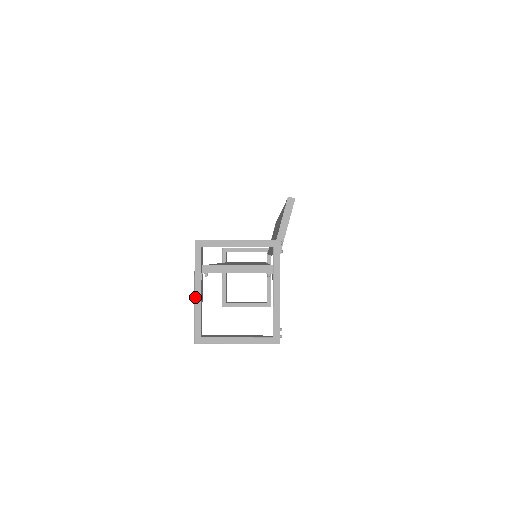
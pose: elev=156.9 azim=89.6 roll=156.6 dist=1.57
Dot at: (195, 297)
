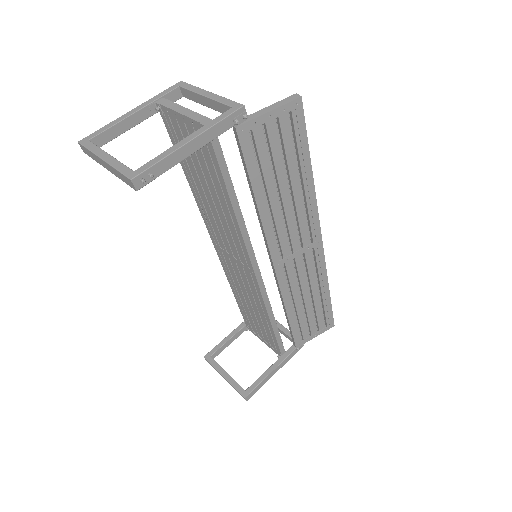
Dot at: (127, 113)
